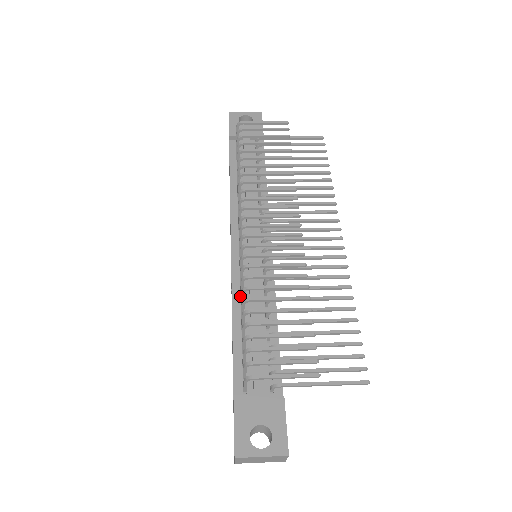
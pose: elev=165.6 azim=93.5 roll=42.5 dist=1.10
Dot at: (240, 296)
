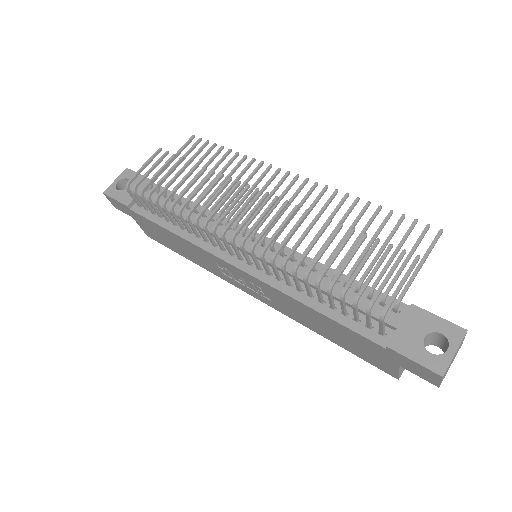
Dot at: (289, 287)
